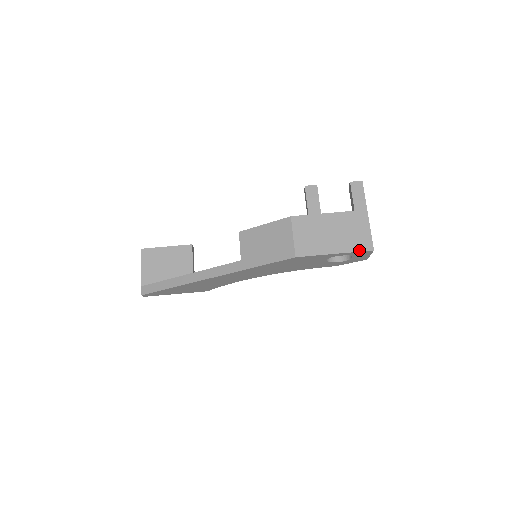
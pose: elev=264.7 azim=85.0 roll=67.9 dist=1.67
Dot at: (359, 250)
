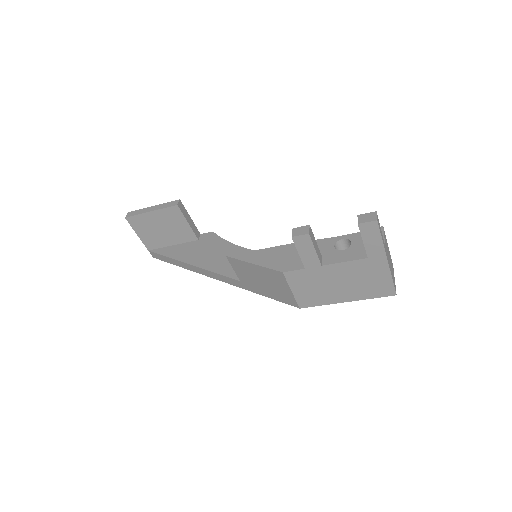
Dot at: (377, 297)
